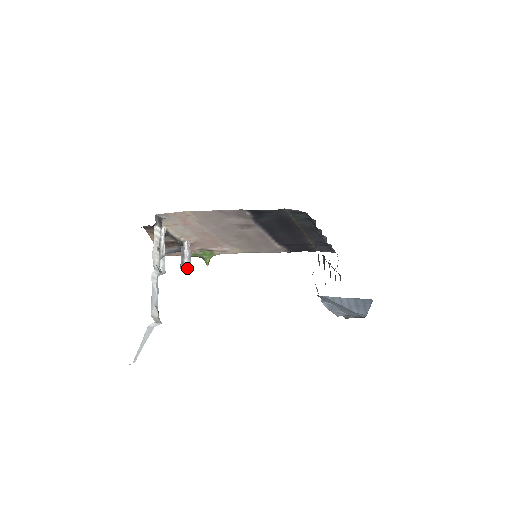
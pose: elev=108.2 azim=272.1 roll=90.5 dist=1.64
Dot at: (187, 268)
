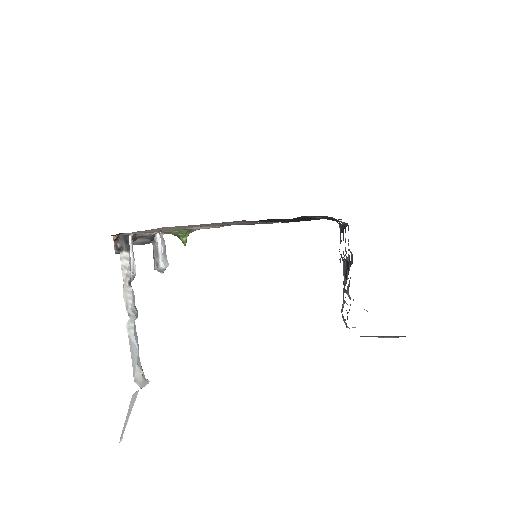
Dot at: (164, 269)
